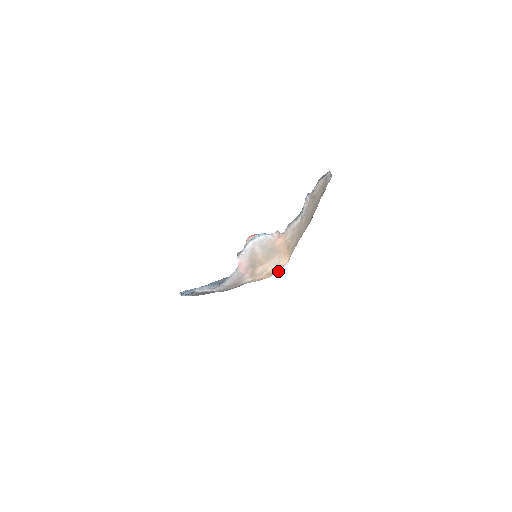
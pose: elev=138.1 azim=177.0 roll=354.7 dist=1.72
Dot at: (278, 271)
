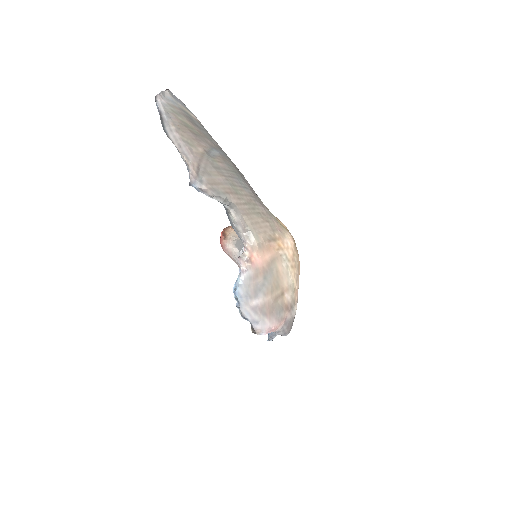
Dot at: occluded
